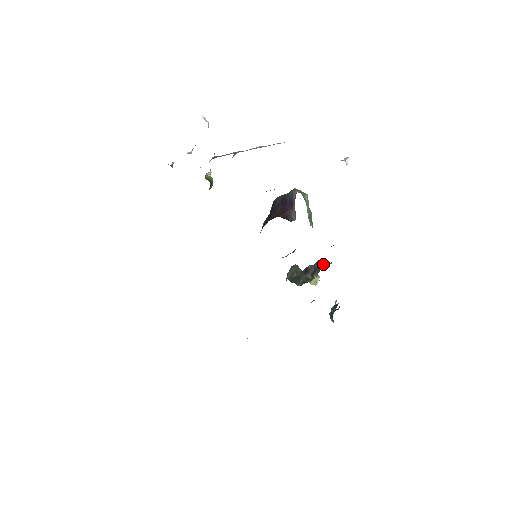
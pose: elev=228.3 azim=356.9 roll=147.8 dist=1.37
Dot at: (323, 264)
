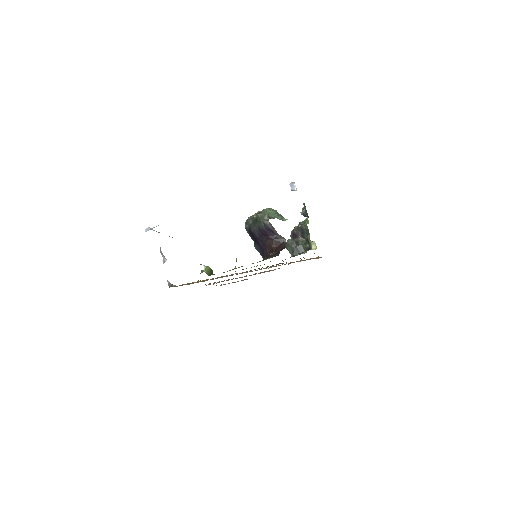
Dot at: (305, 227)
